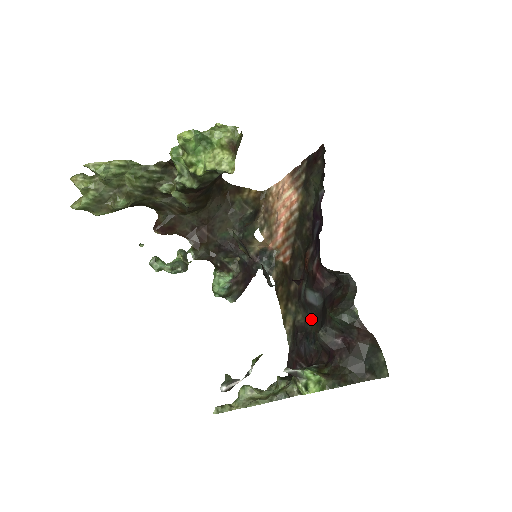
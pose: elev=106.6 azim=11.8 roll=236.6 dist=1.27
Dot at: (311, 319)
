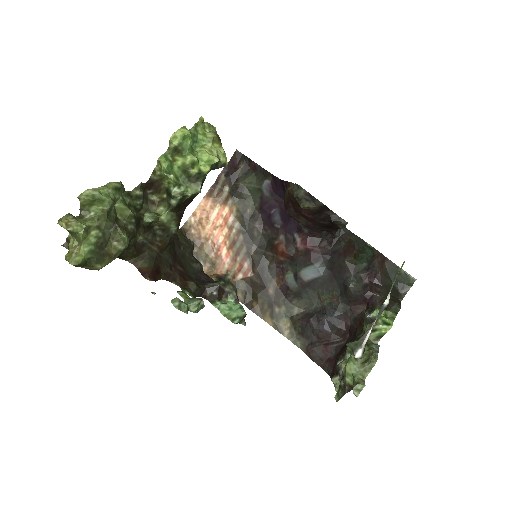
Dot at: (315, 297)
